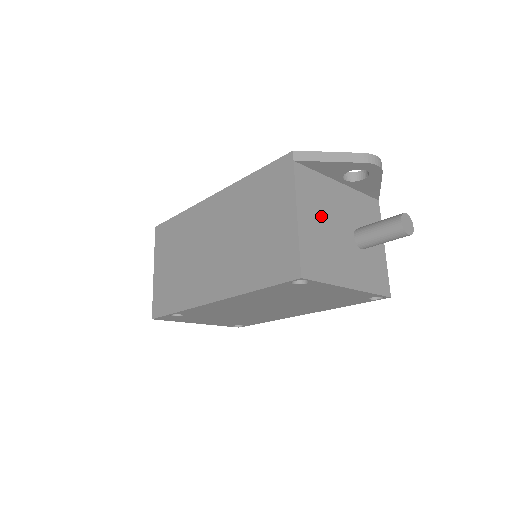
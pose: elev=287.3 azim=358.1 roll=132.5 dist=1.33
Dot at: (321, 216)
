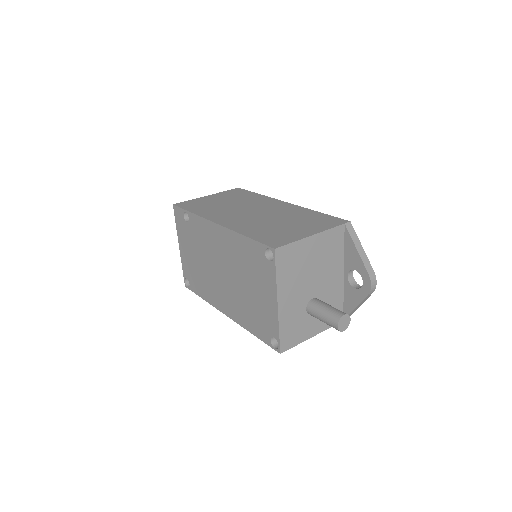
Dot at: (318, 259)
